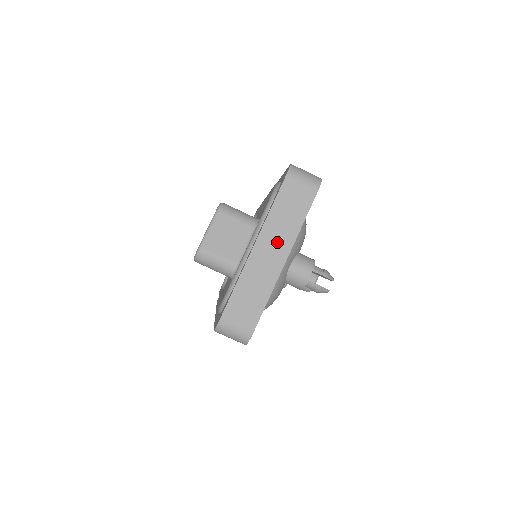
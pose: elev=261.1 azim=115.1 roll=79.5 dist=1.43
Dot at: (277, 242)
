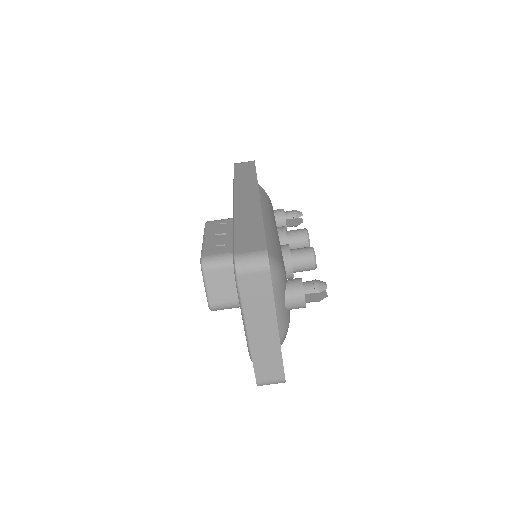
Dot at: (263, 321)
